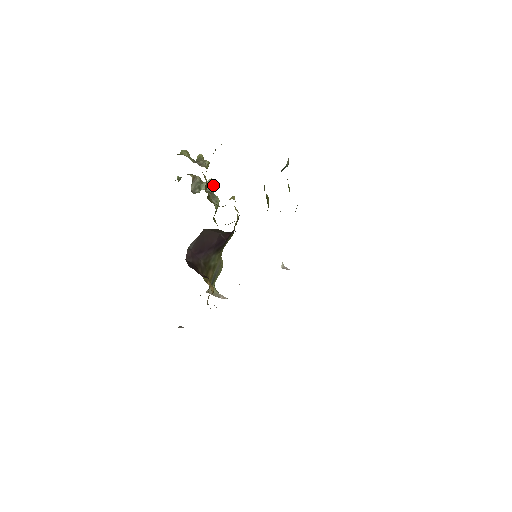
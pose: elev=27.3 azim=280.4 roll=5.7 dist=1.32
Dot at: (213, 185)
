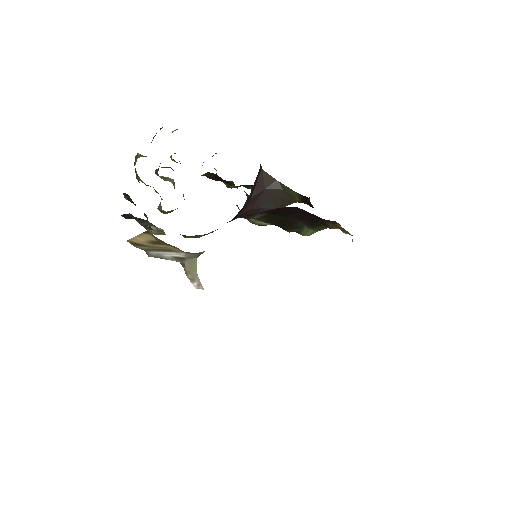
Dot at: occluded
